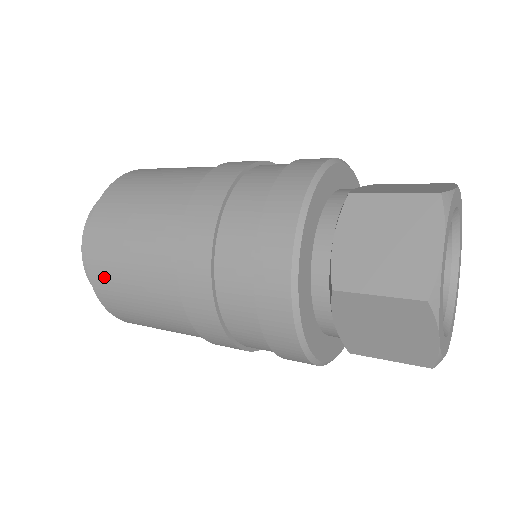
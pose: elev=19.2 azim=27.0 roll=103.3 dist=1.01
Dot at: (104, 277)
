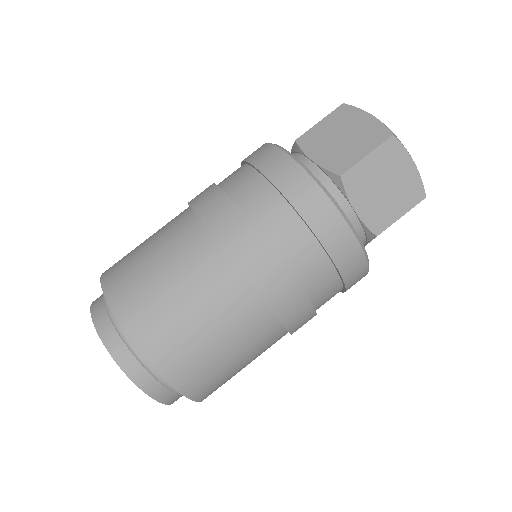
Dot at: (210, 387)
